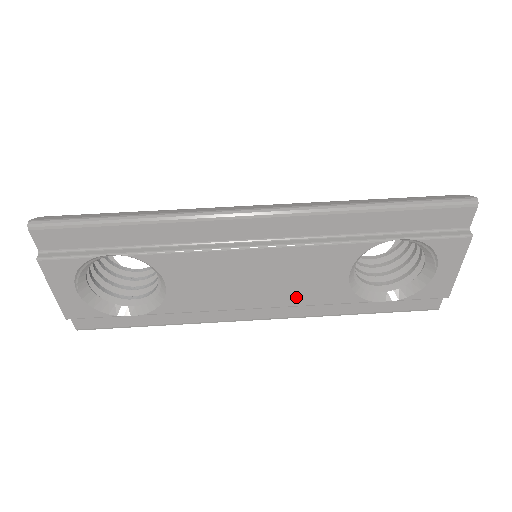
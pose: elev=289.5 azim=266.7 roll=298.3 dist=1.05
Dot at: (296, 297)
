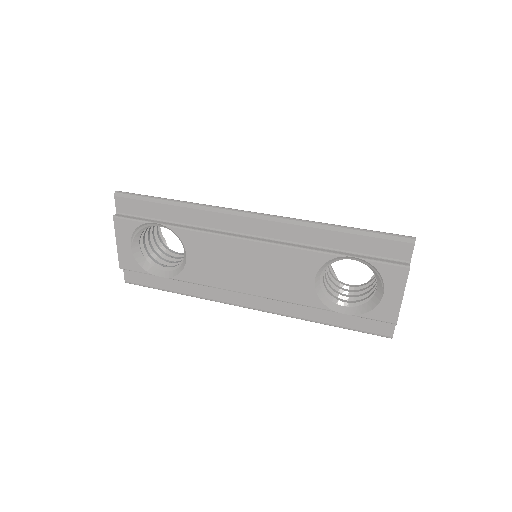
Dot at: (275, 291)
